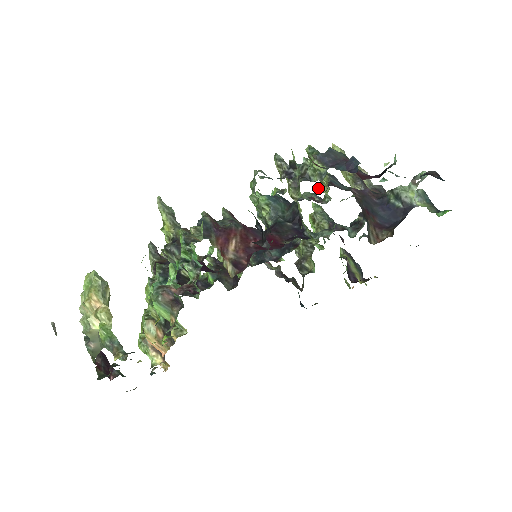
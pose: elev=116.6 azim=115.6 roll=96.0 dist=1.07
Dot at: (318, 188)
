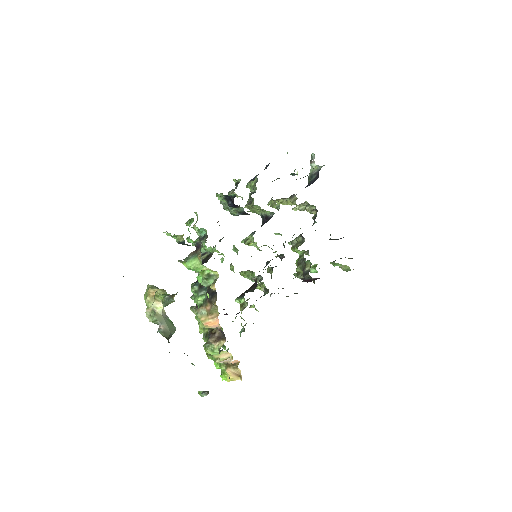
Dot at: occluded
